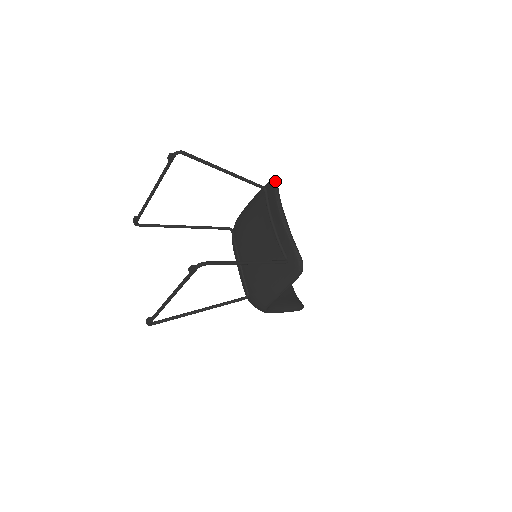
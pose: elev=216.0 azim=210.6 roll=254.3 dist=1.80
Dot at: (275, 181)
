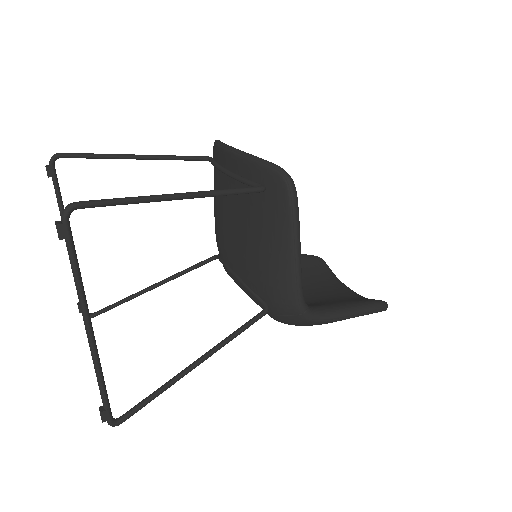
Dot at: occluded
